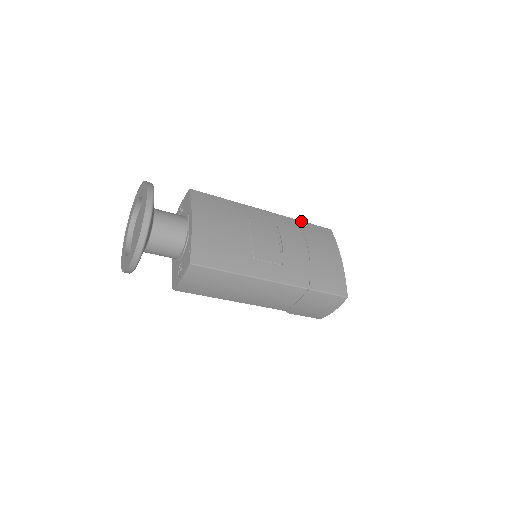
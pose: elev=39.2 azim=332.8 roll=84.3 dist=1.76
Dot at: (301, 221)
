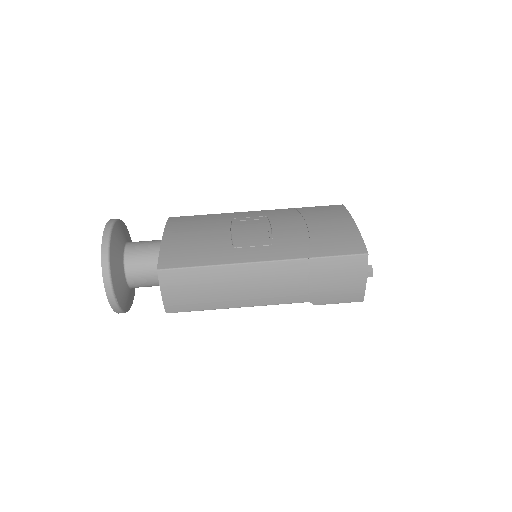
Dot at: (301, 208)
